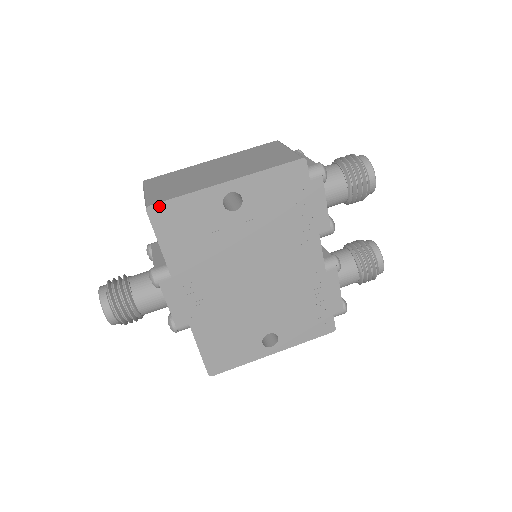
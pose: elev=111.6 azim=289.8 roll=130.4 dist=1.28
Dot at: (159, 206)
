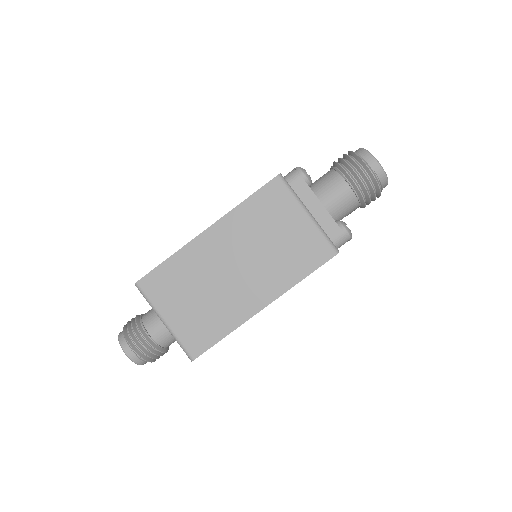
Dot at: occluded
